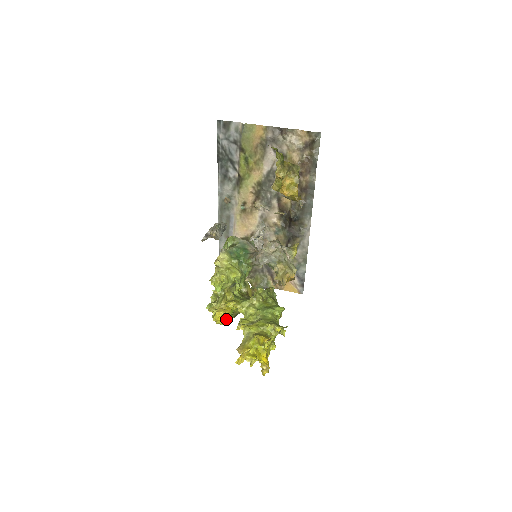
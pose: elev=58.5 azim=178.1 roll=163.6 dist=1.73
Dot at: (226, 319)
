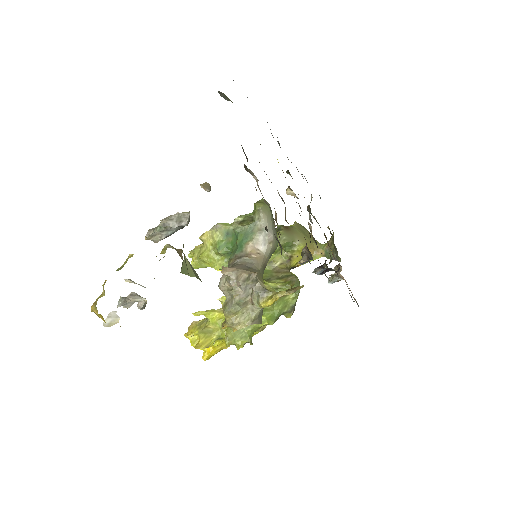
Dot at: occluded
